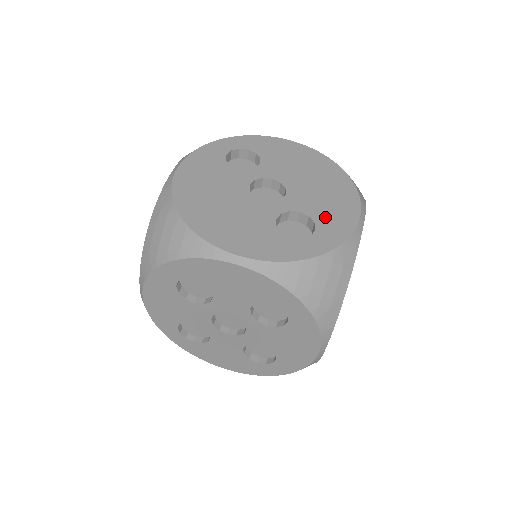
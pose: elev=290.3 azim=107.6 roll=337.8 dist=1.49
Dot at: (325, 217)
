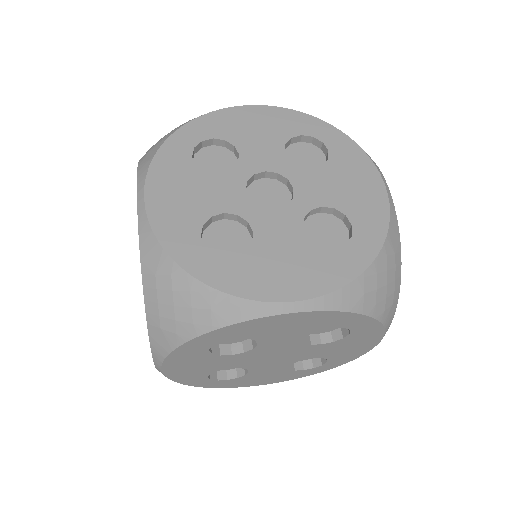
Dot at: occluded
